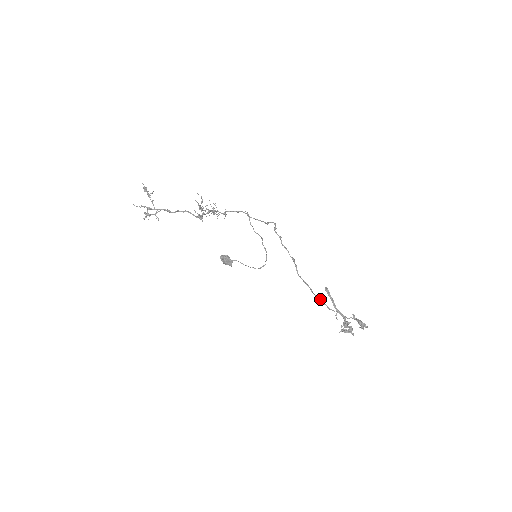
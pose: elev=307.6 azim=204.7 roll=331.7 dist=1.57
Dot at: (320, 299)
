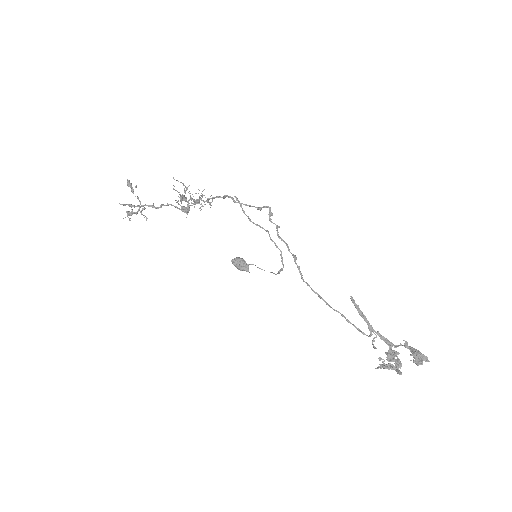
Dot at: (343, 316)
